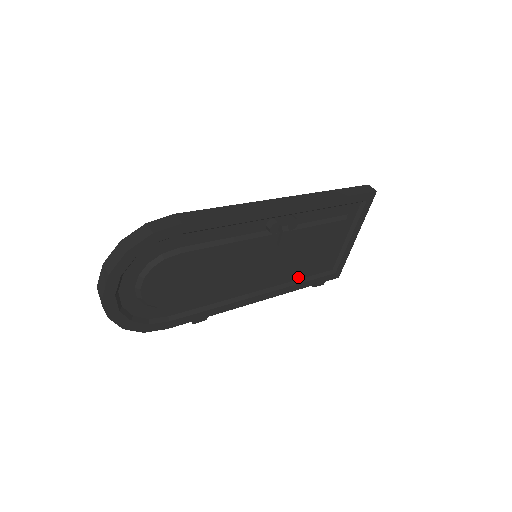
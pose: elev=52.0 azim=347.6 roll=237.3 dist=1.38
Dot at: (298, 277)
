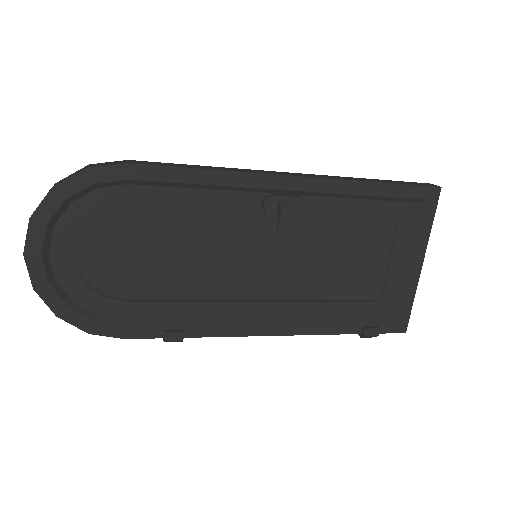
Dot at: (333, 313)
